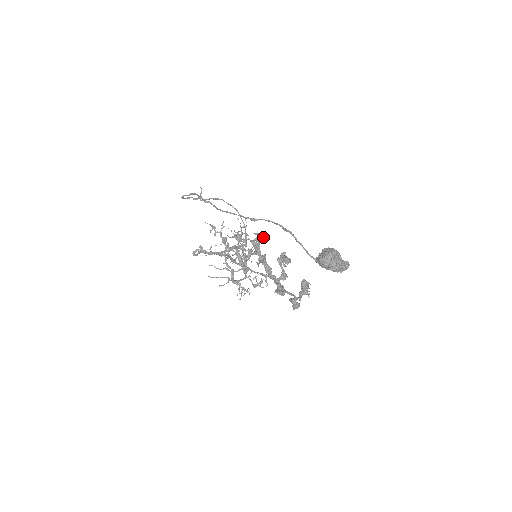
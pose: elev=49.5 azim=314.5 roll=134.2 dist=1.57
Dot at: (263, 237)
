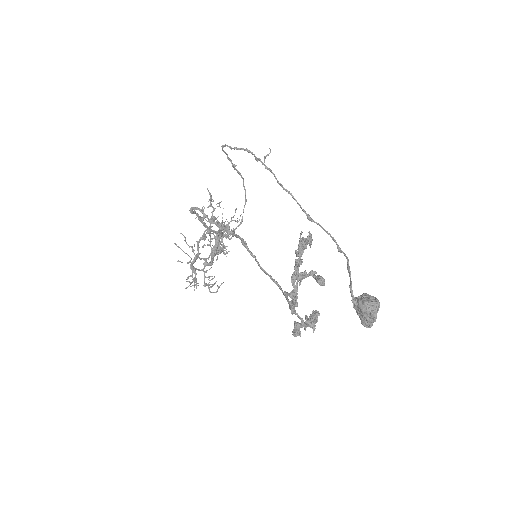
Dot at: (311, 242)
